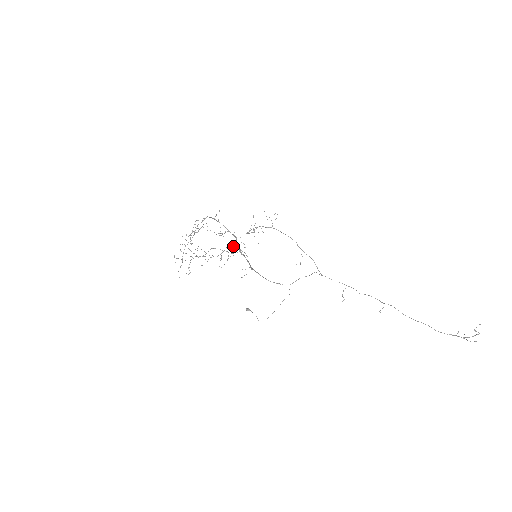
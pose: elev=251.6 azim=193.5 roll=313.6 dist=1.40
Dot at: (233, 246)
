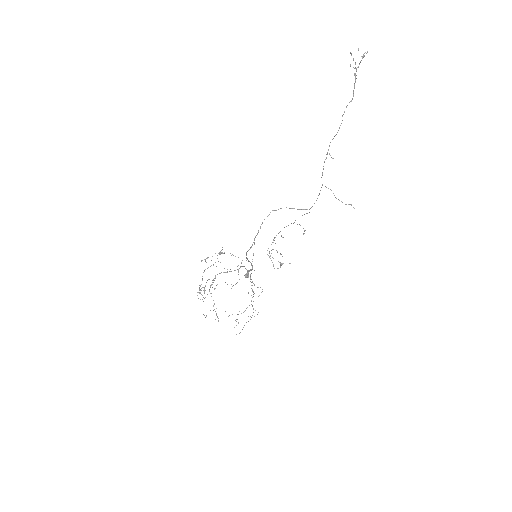
Dot at: (250, 275)
